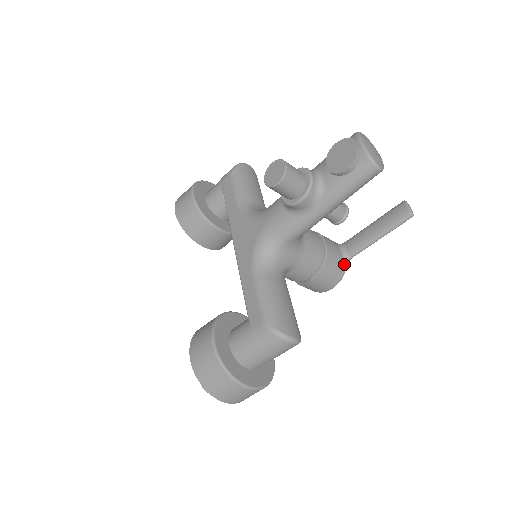
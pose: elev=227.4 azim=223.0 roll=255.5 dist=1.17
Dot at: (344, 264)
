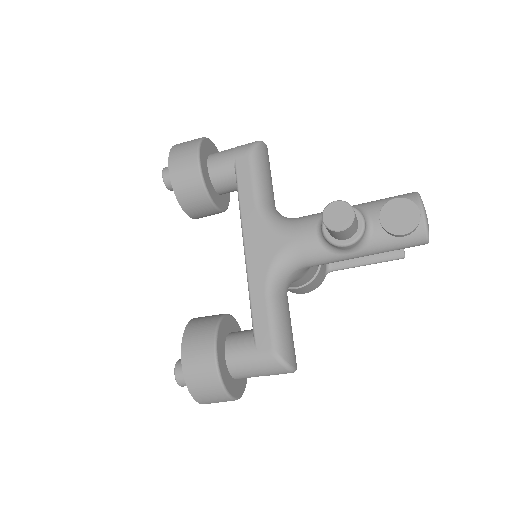
Dot at: (325, 276)
